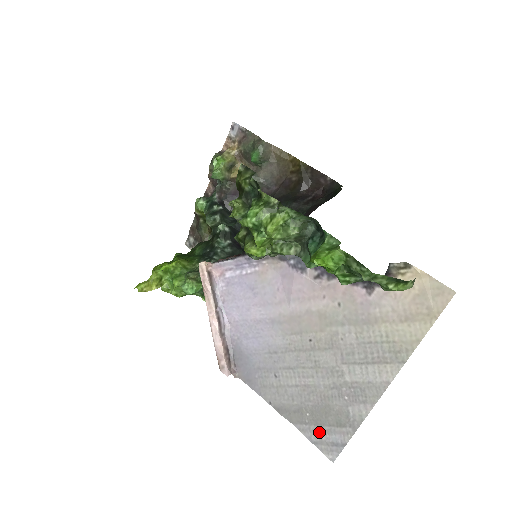
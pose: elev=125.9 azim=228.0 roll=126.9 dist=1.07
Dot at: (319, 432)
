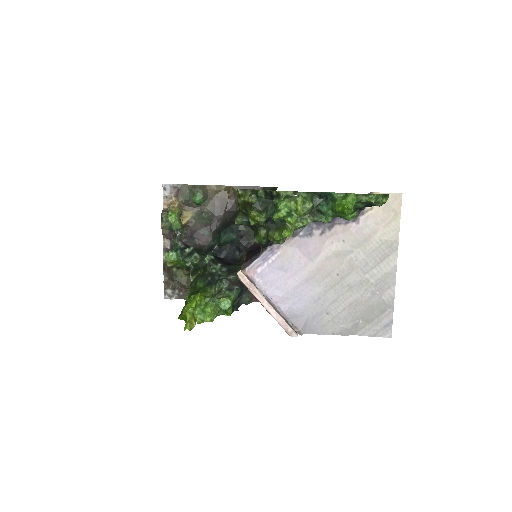
Dot at: (373, 326)
